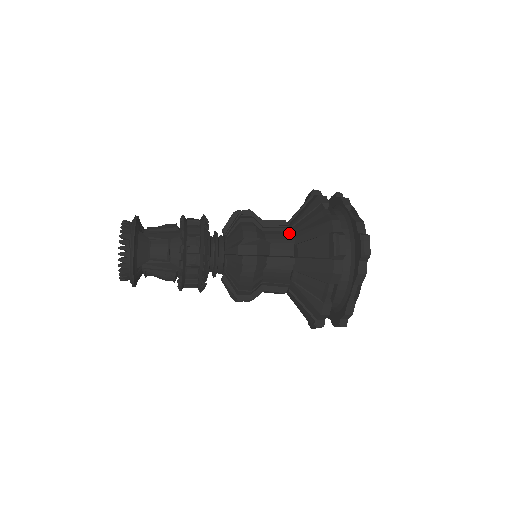
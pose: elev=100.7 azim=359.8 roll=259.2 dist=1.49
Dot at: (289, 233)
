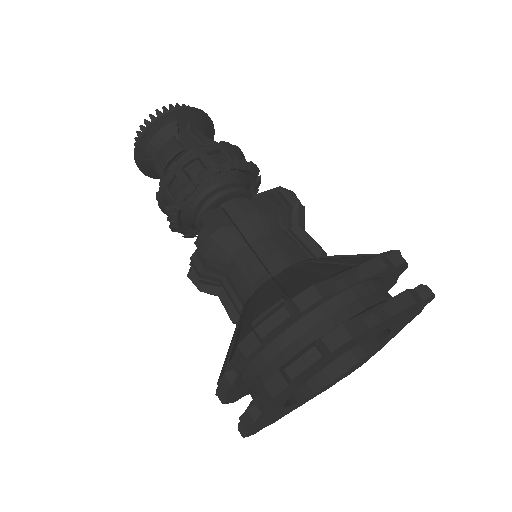
Dot at: occluded
